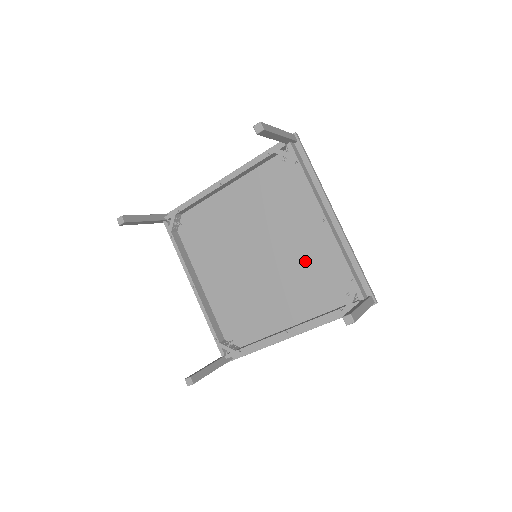
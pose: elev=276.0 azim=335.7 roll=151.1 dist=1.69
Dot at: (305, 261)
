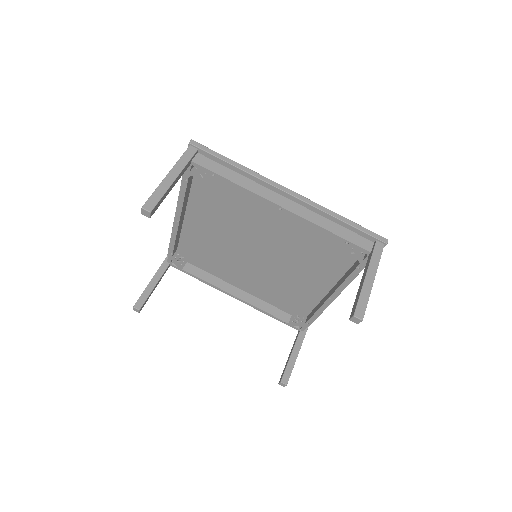
Dot at: (297, 239)
